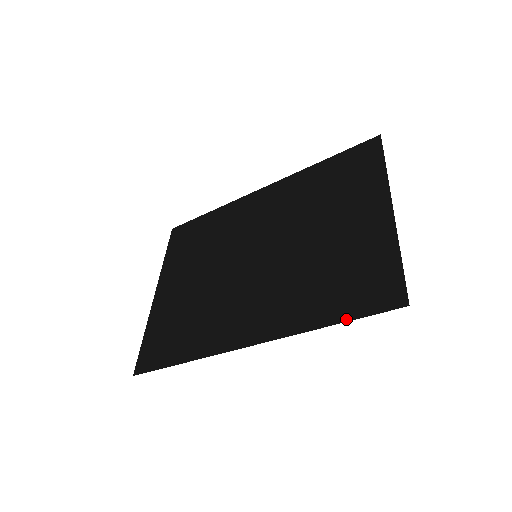
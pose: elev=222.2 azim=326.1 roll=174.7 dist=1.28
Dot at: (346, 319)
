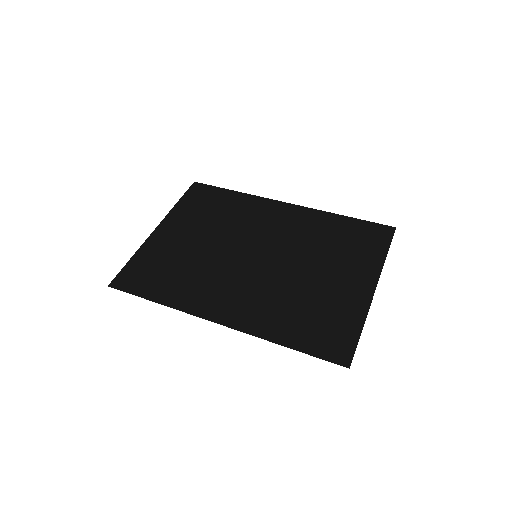
Dot at: (301, 350)
